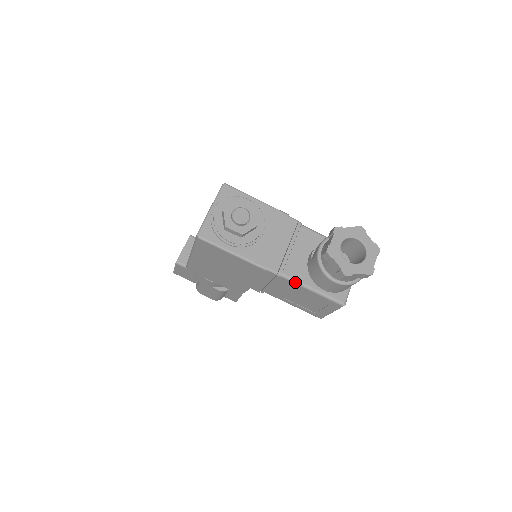
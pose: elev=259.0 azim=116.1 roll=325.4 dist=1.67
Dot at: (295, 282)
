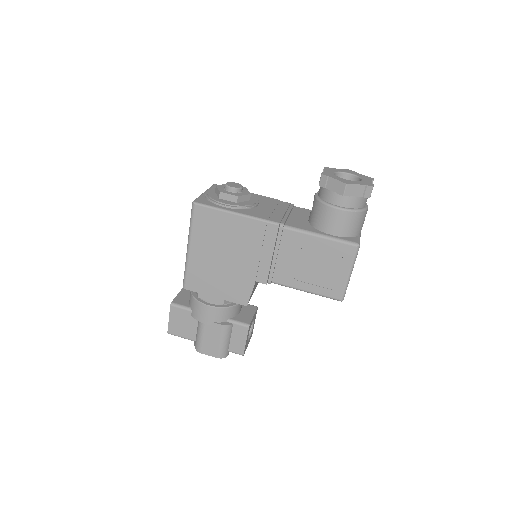
Dot at: (300, 231)
